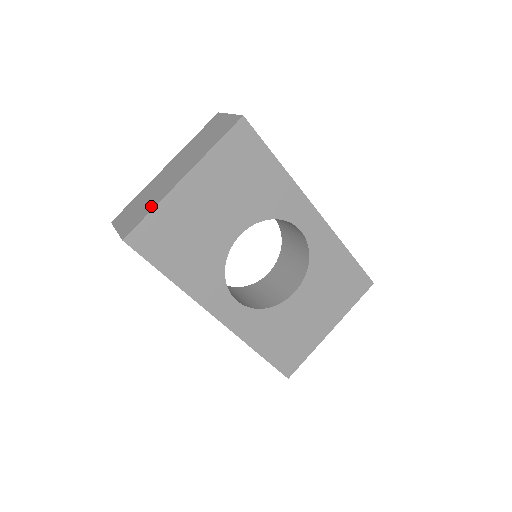
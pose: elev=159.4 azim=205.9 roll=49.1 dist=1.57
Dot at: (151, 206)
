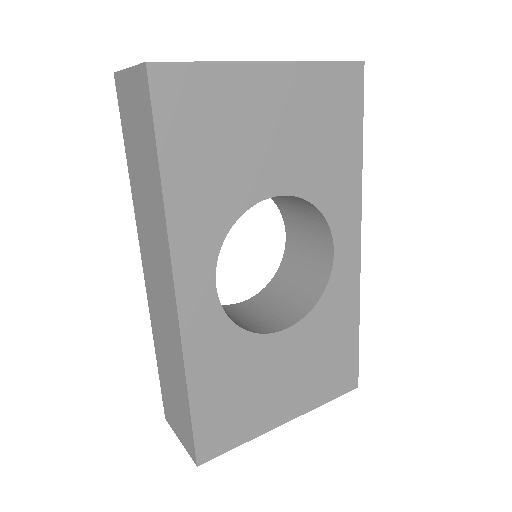
Dot at: occluded
